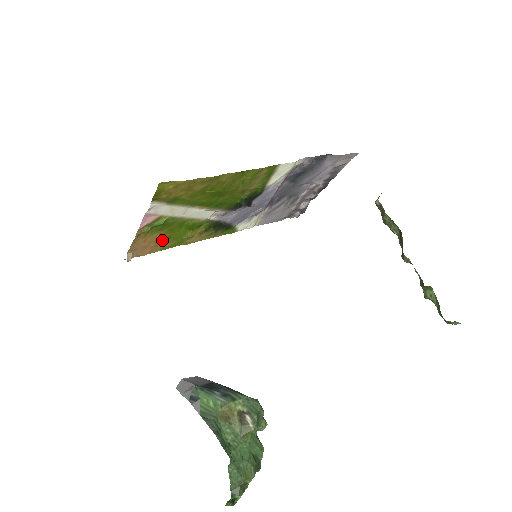
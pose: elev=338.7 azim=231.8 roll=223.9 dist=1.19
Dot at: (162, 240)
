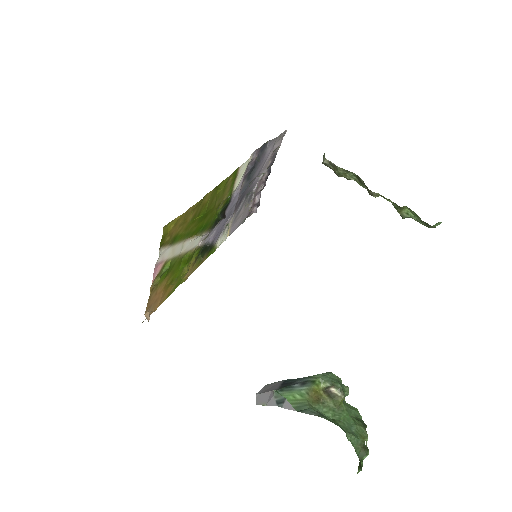
Dot at: (167, 286)
